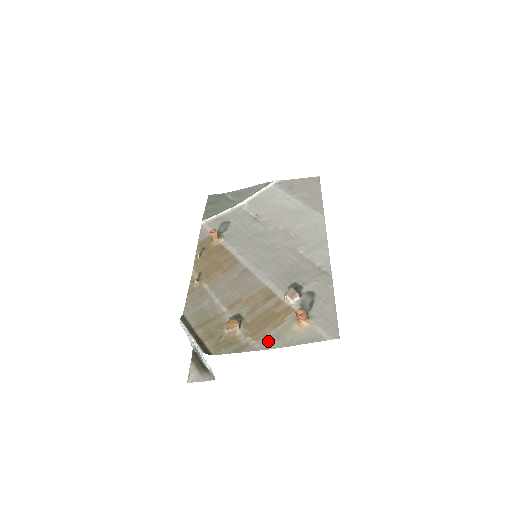
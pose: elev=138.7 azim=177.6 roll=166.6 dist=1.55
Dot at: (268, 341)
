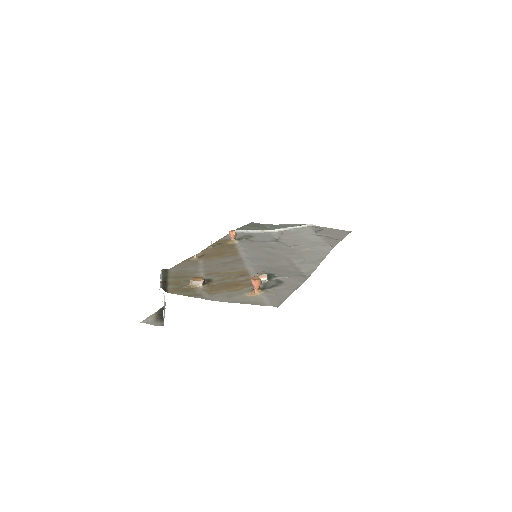
Dot at: (218, 296)
